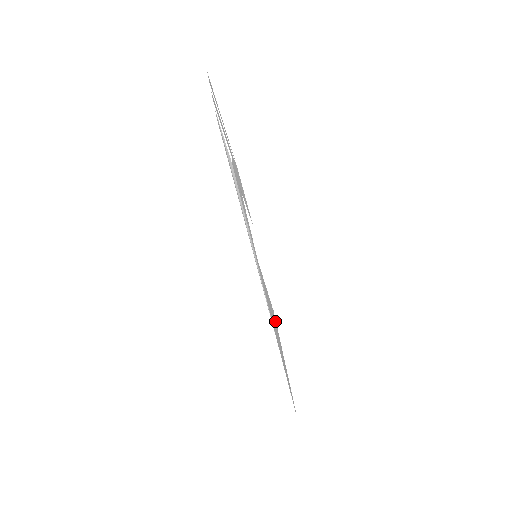
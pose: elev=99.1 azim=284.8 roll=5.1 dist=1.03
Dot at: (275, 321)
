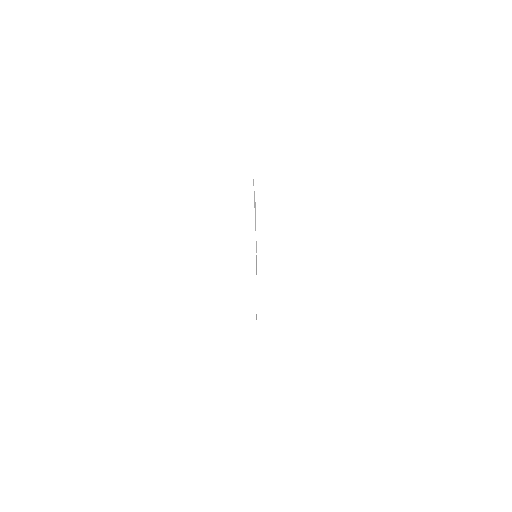
Dot at: occluded
